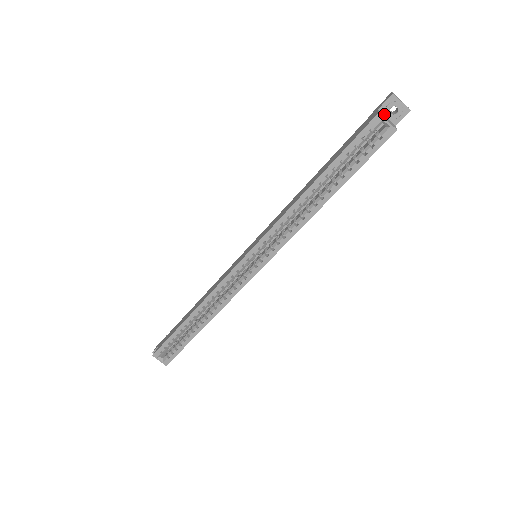
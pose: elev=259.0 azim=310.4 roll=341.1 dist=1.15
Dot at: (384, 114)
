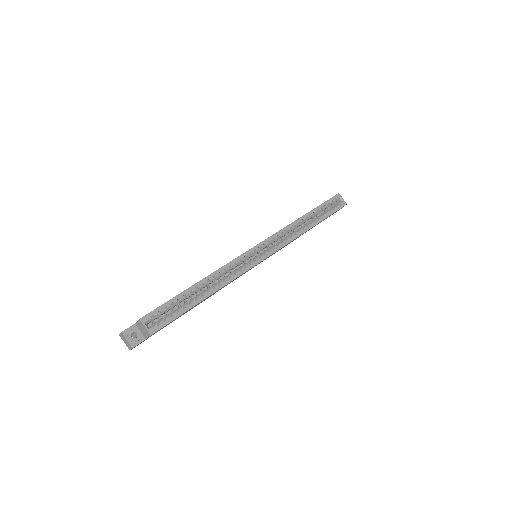
Dot at: occluded
